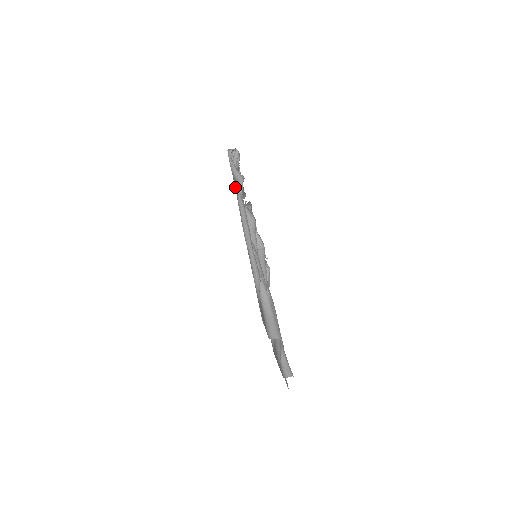
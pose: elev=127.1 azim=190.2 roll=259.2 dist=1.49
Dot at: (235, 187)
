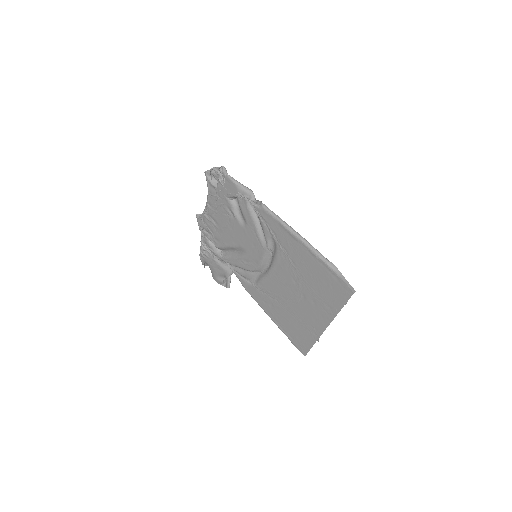
Dot at: (248, 198)
